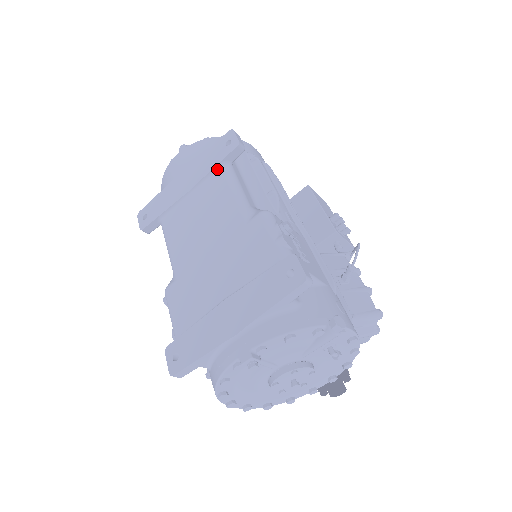
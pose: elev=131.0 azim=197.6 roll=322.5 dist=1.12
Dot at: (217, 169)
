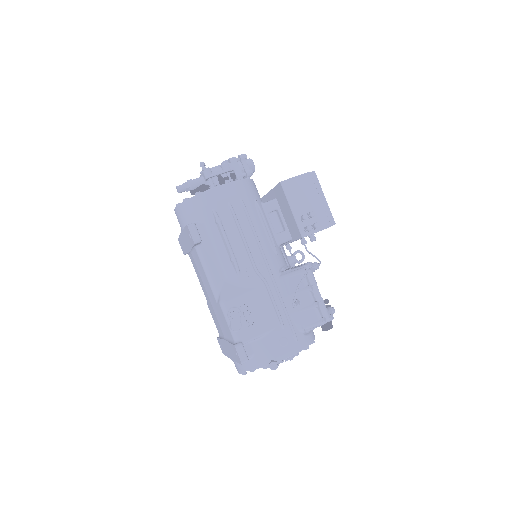
Dot at: (194, 249)
